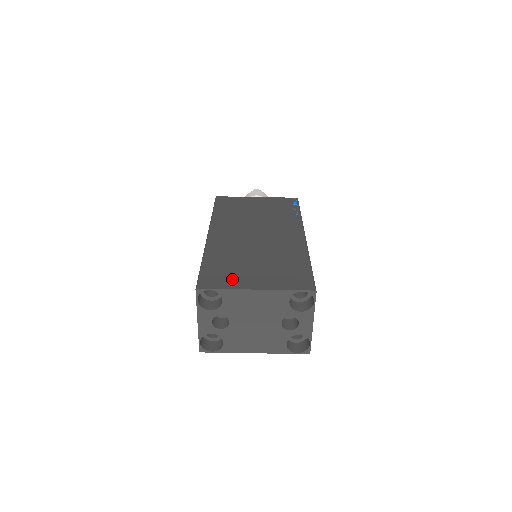
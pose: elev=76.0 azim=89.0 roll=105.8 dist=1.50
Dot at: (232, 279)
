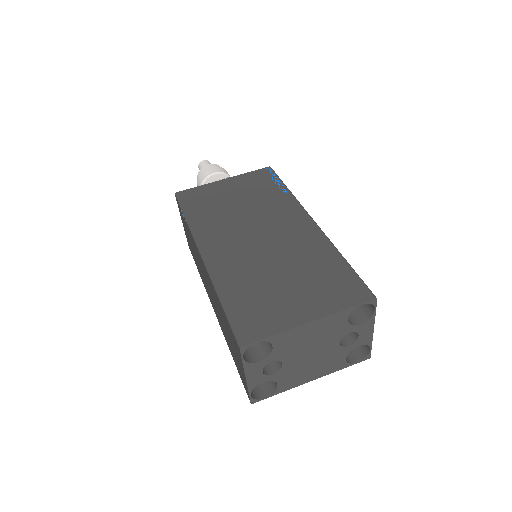
Dot at: (273, 316)
